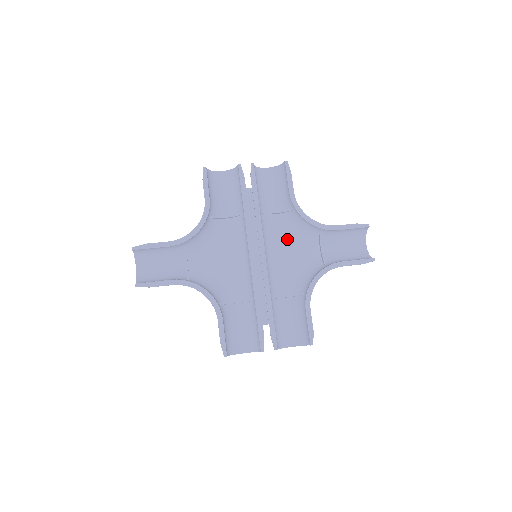
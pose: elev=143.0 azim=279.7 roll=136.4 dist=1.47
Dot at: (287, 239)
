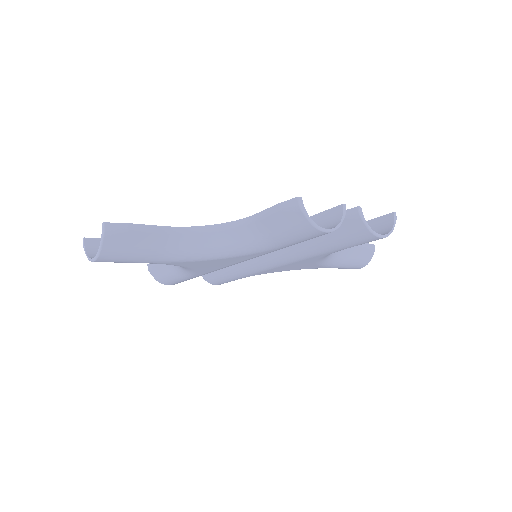
Dot at: occluded
